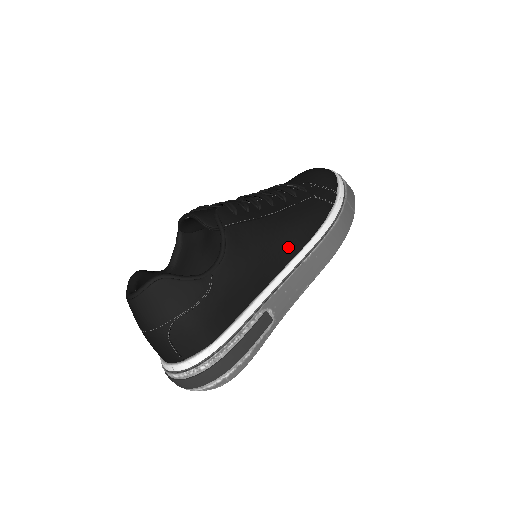
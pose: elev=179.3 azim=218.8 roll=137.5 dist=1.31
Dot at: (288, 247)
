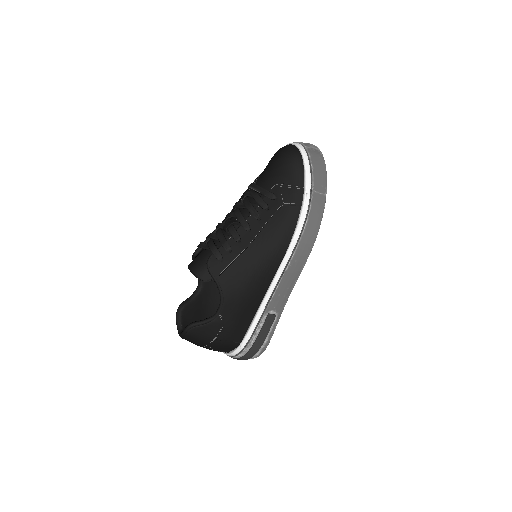
Dot at: (270, 266)
